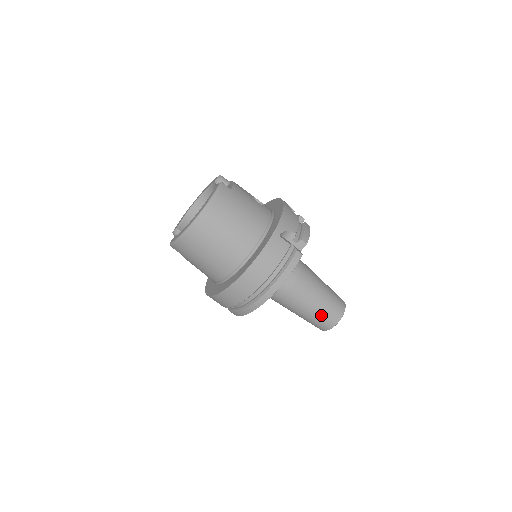
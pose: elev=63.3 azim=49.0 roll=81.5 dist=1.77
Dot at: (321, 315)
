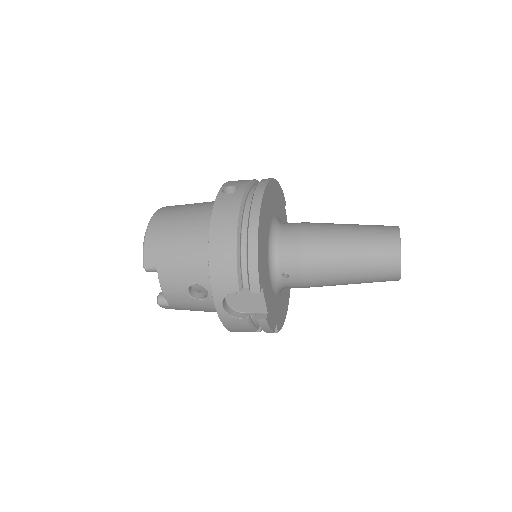
Dot at: occluded
